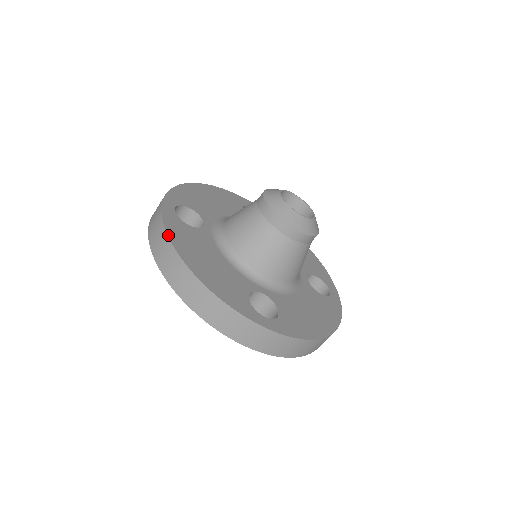
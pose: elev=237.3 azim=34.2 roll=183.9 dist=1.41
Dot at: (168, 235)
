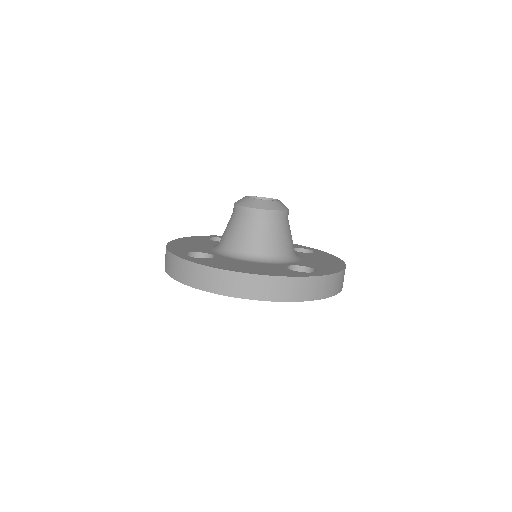
Dot at: (183, 238)
